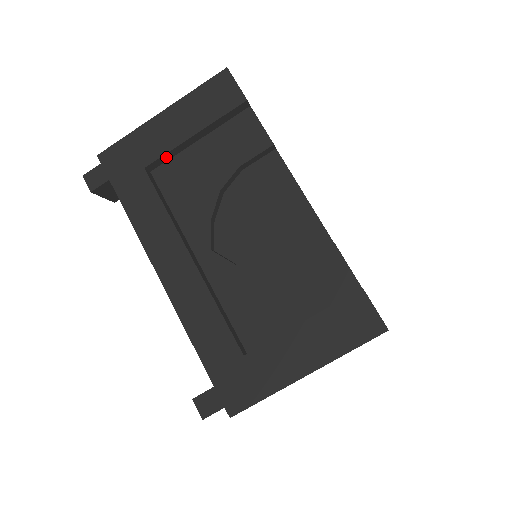
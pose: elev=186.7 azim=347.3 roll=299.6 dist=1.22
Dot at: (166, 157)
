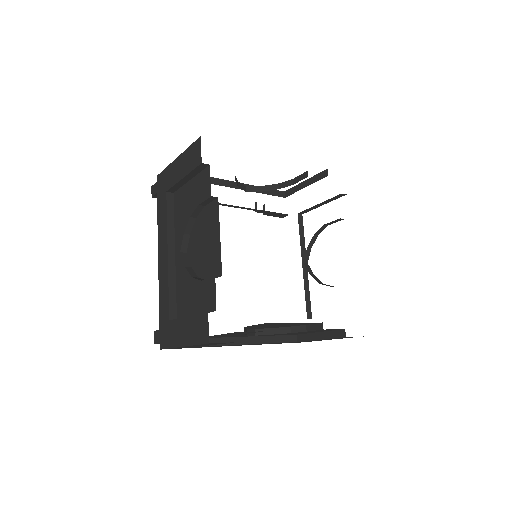
Dot at: (176, 187)
